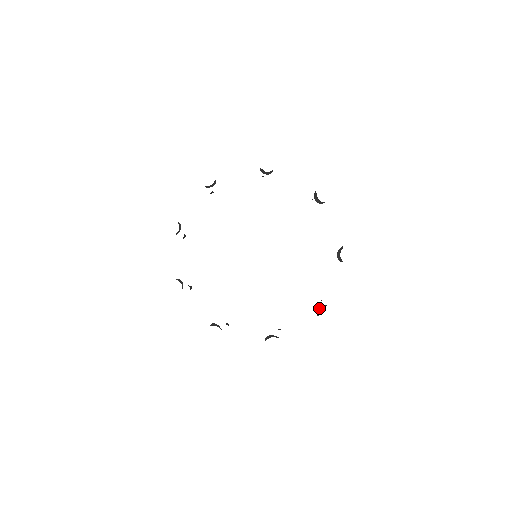
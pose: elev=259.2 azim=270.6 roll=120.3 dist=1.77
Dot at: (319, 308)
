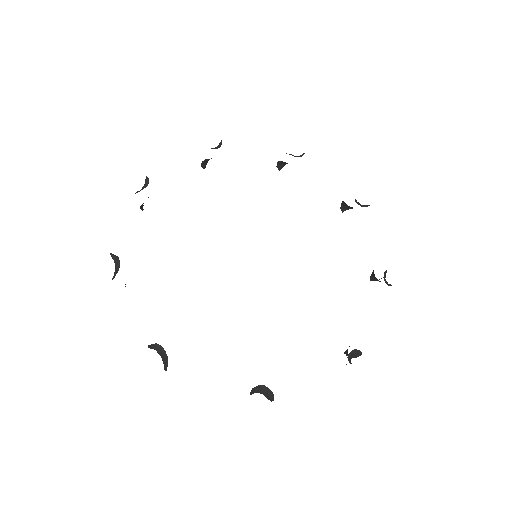
Dot at: (352, 351)
